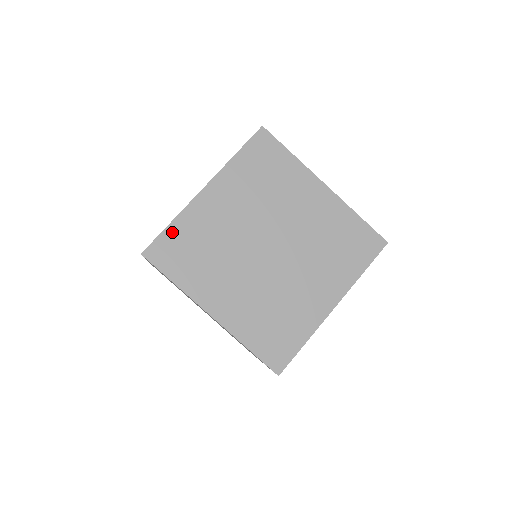
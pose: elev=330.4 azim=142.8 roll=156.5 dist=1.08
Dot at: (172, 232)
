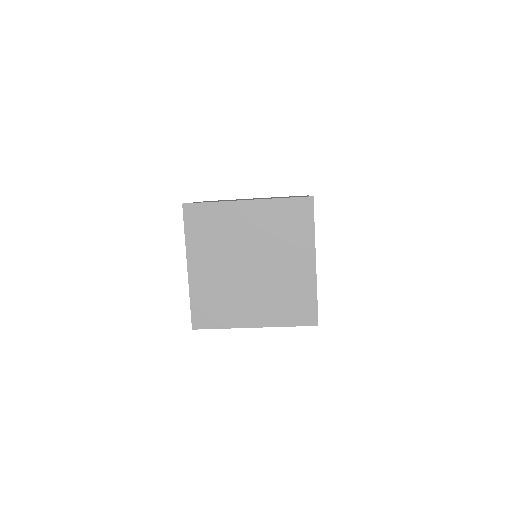
Dot at: (195, 305)
